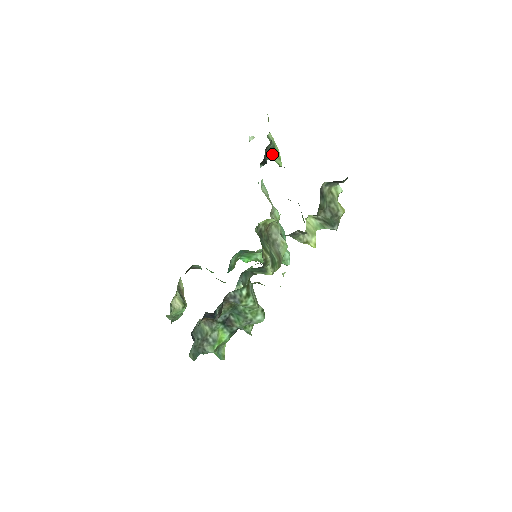
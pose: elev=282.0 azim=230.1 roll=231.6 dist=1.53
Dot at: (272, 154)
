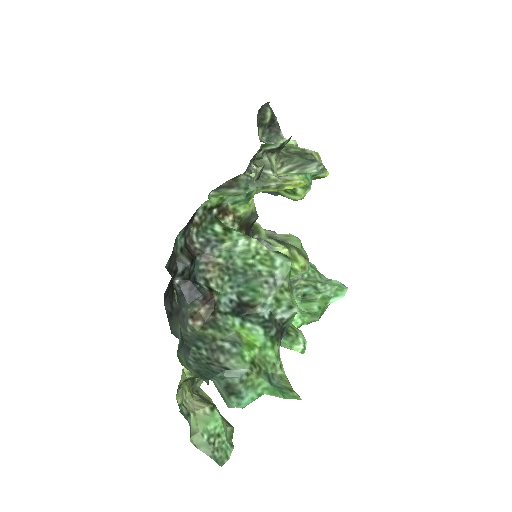
Dot at: occluded
